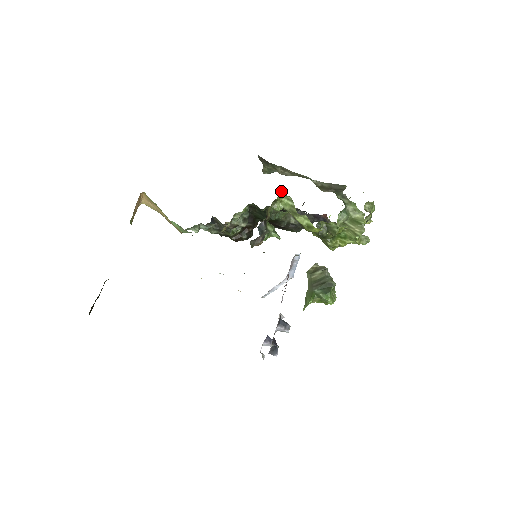
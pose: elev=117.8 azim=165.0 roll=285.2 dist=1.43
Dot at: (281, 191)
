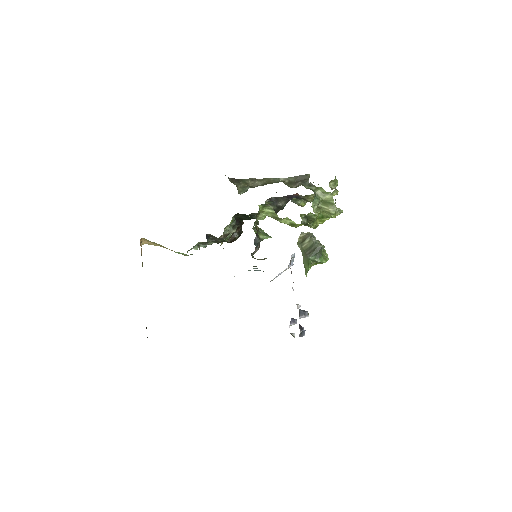
Dot at: (260, 205)
